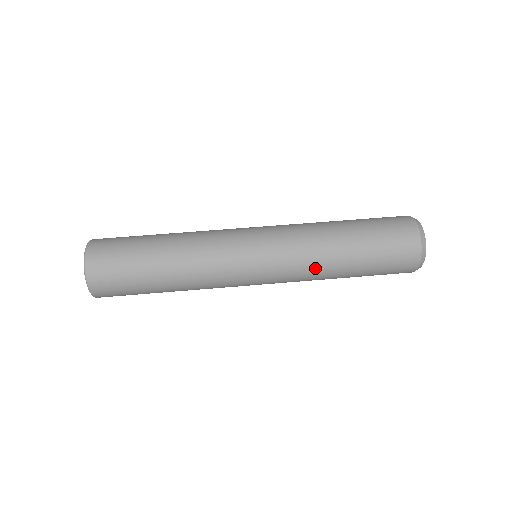
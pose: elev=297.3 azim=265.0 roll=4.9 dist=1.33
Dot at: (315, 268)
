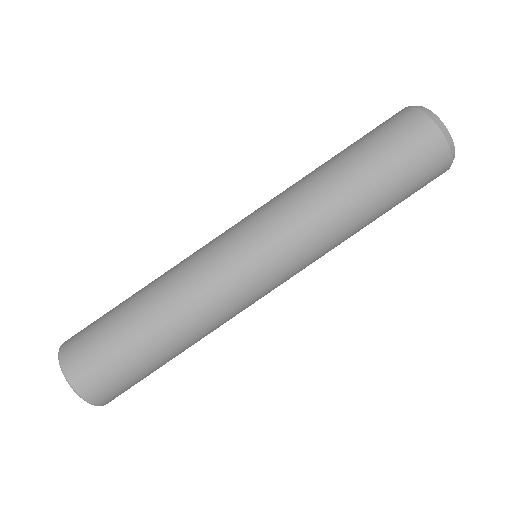
Dot at: (334, 238)
